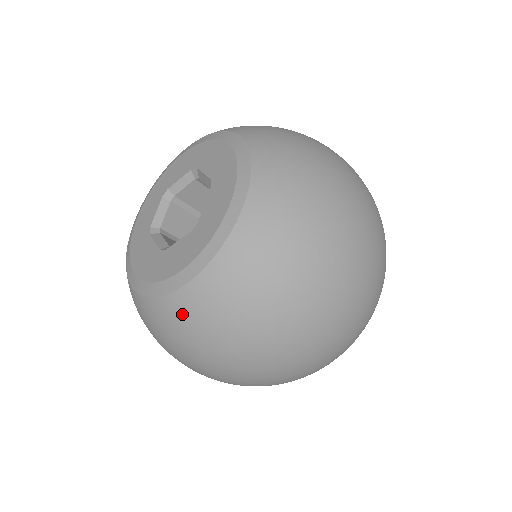
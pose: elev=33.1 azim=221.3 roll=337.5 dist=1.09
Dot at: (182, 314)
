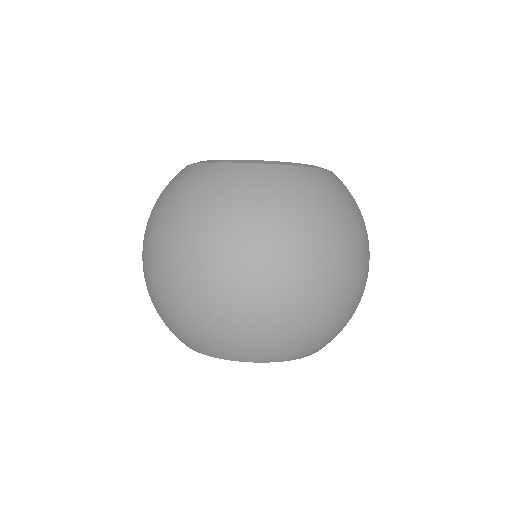
Dot at: (288, 178)
